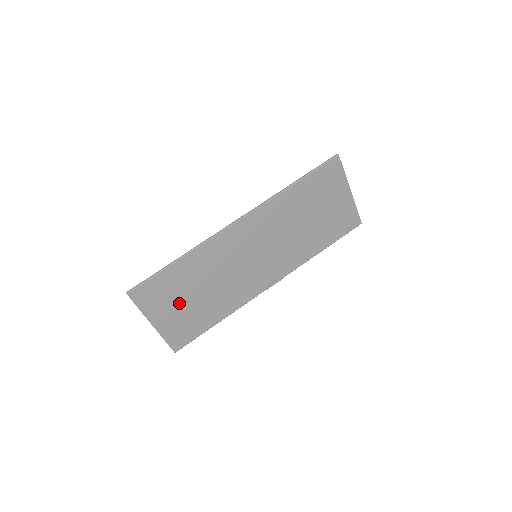
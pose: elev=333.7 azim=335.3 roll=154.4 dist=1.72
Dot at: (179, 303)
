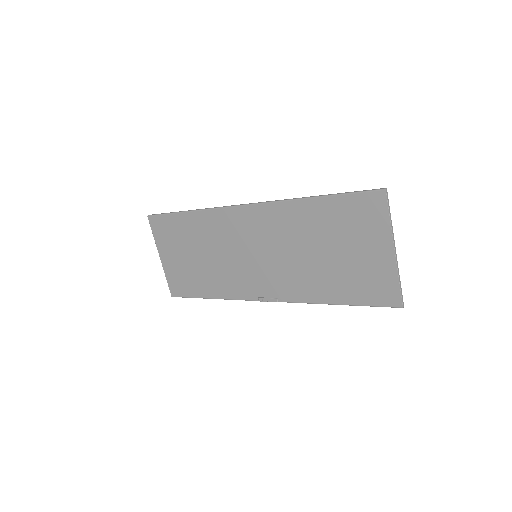
Dot at: (182, 253)
